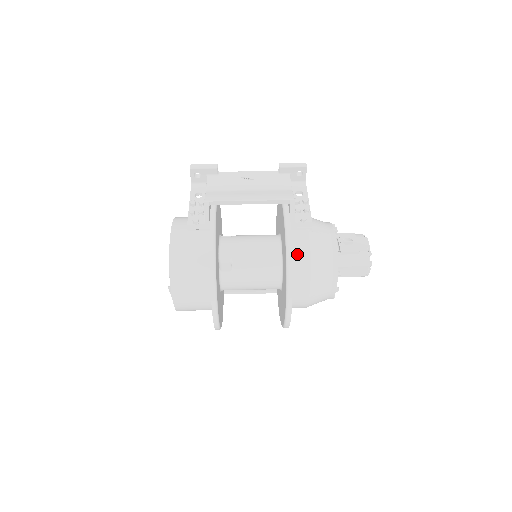
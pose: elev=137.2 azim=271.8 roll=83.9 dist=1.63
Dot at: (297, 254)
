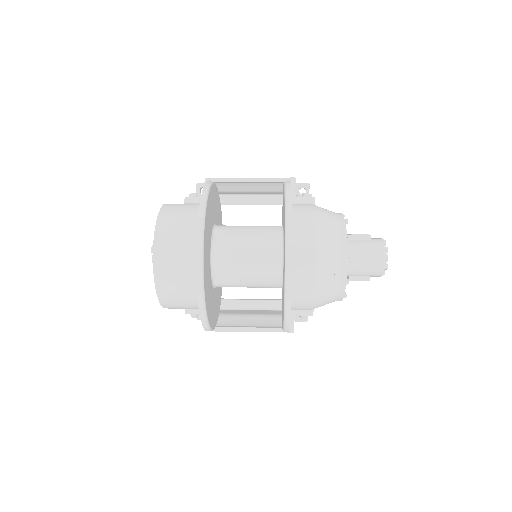
Dot at: (298, 211)
